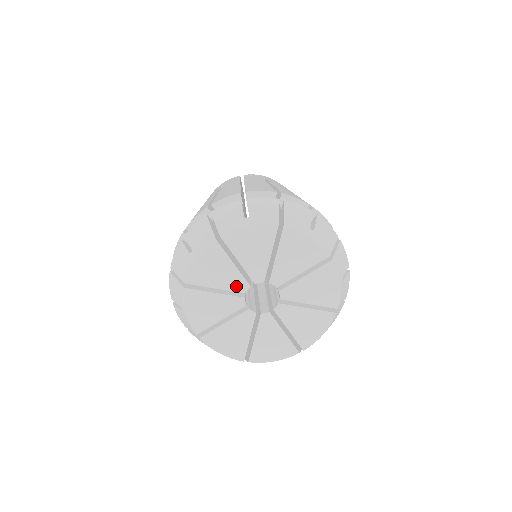
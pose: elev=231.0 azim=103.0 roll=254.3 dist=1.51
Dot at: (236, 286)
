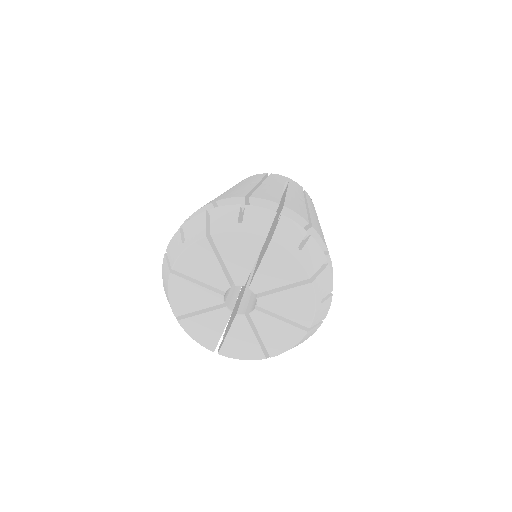
Dot at: (218, 283)
